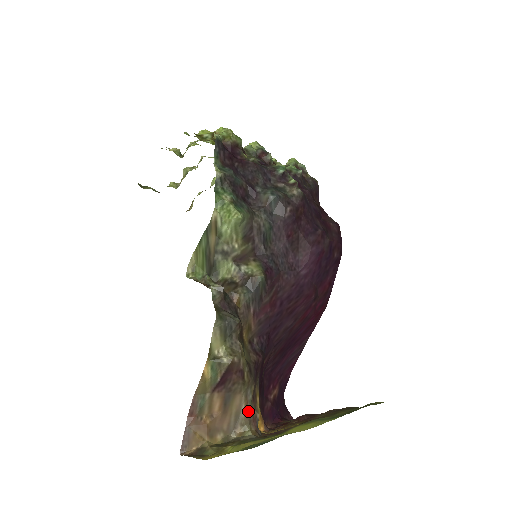
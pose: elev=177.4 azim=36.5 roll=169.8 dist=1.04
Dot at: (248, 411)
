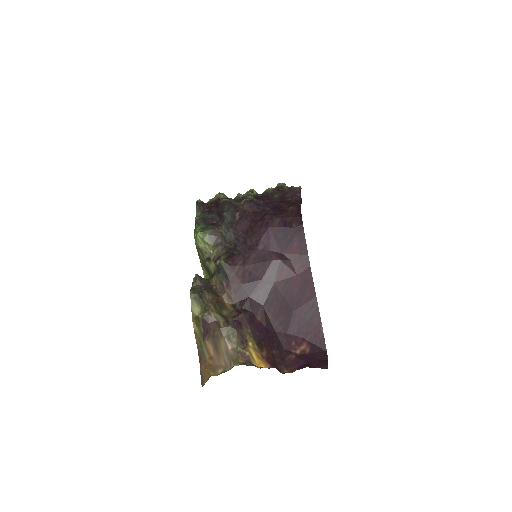
Dot at: (235, 350)
